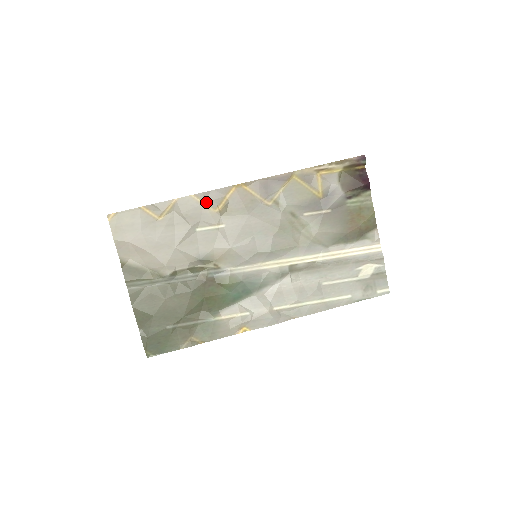
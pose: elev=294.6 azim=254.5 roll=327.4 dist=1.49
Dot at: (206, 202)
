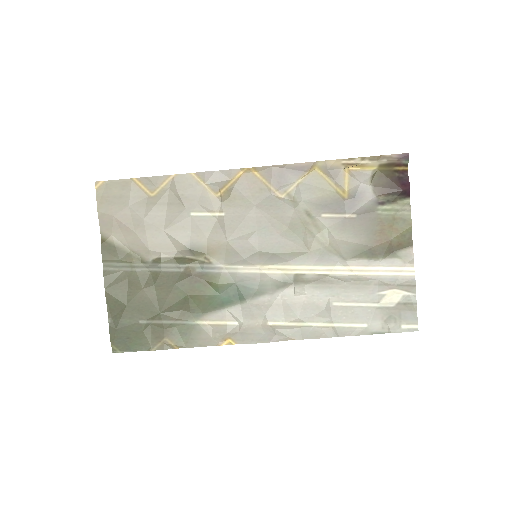
Dot at: (207, 183)
